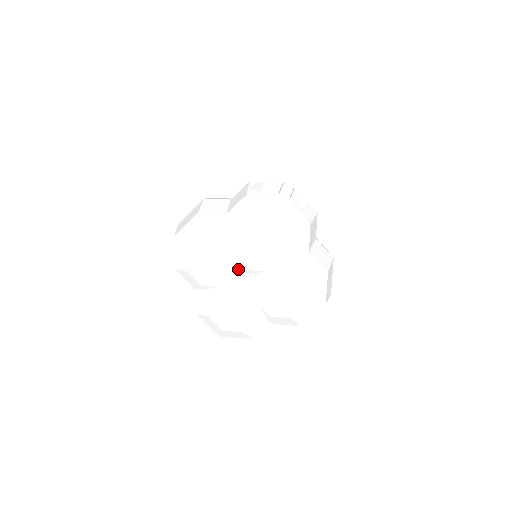
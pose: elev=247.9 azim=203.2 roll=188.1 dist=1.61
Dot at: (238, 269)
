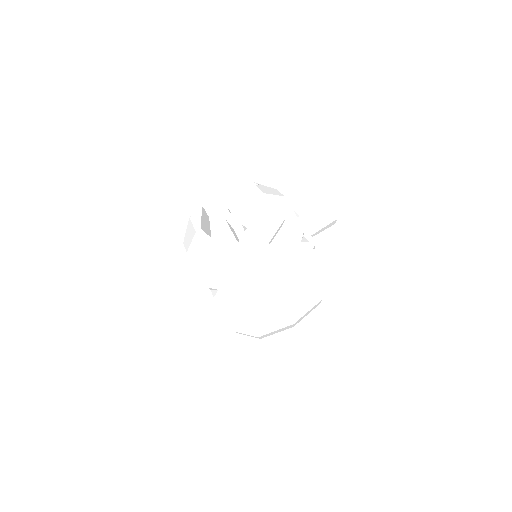
Dot at: occluded
